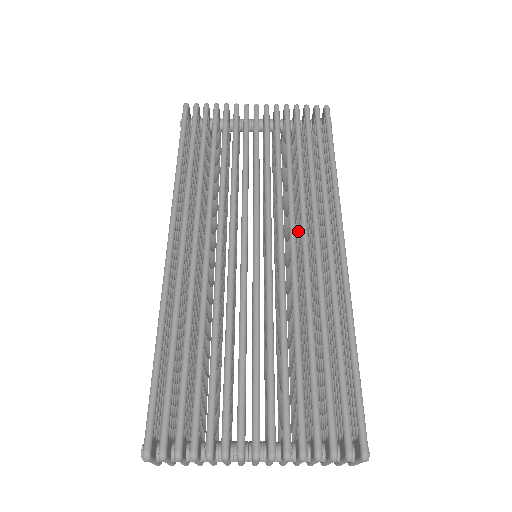
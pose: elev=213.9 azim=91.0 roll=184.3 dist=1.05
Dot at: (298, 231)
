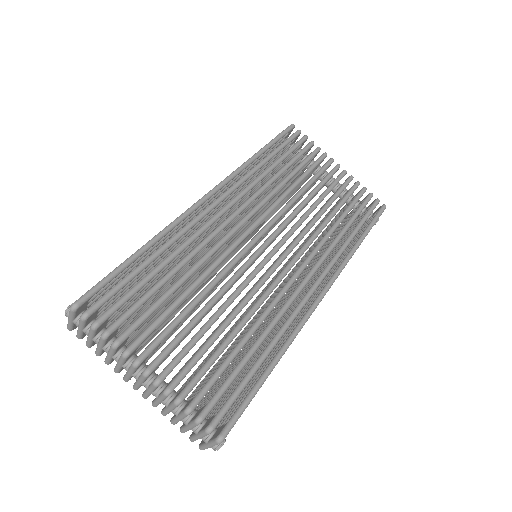
Dot at: (298, 265)
